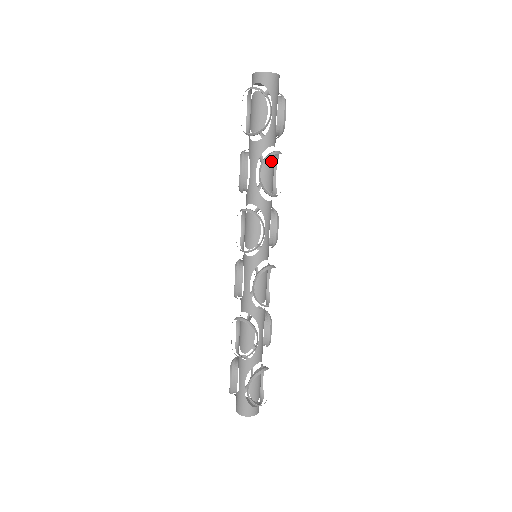
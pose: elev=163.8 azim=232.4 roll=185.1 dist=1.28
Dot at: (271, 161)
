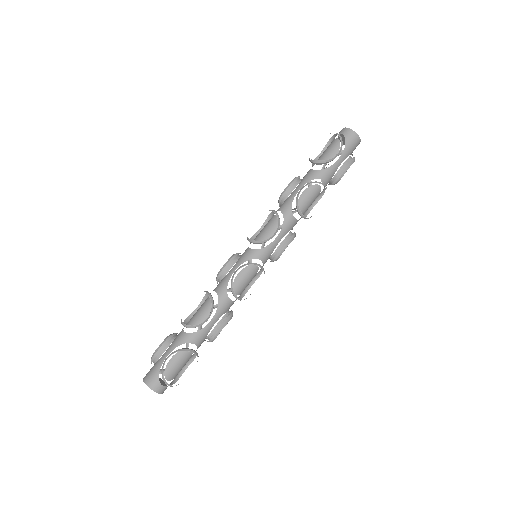
Dot at: (316, 191)
